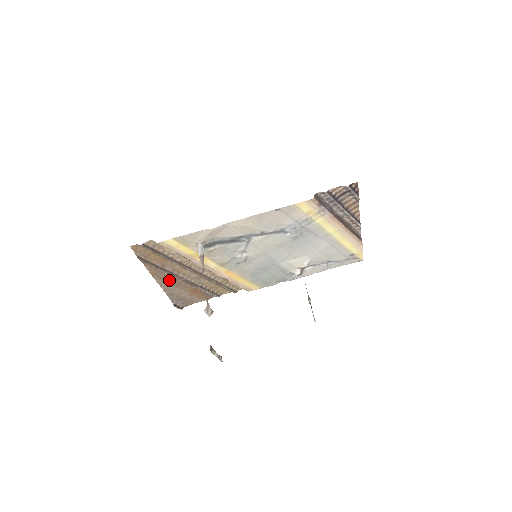
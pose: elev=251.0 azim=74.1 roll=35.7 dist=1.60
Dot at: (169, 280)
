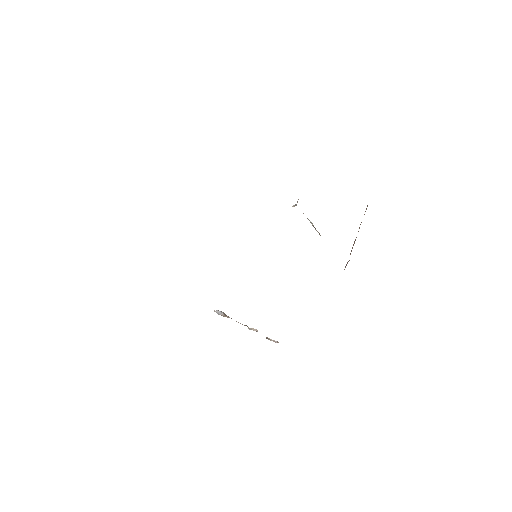
Dot at: occluded
